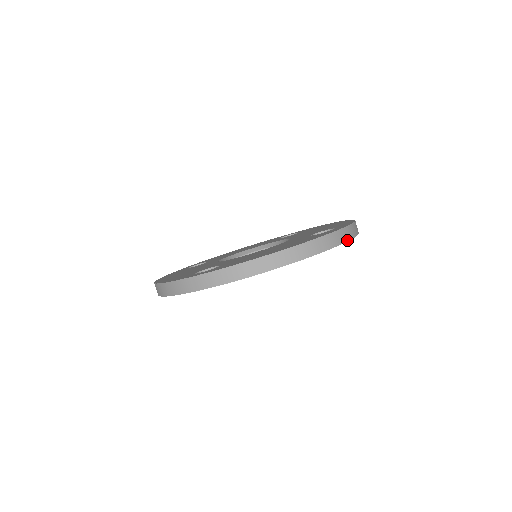
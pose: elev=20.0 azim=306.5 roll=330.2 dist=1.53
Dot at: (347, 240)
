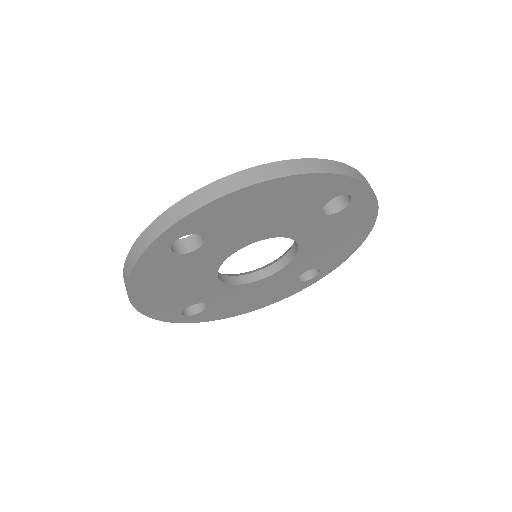
Dot at: (358, 178)
